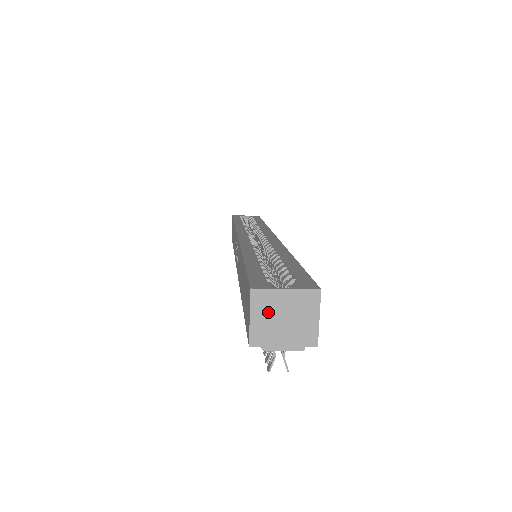
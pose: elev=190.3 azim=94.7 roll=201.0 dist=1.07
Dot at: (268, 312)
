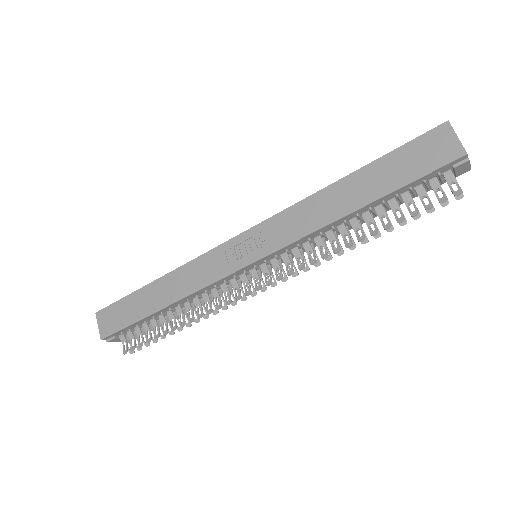
Dot at: occluded
